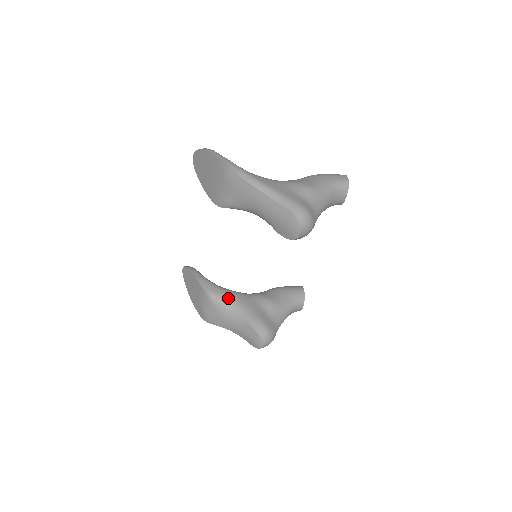
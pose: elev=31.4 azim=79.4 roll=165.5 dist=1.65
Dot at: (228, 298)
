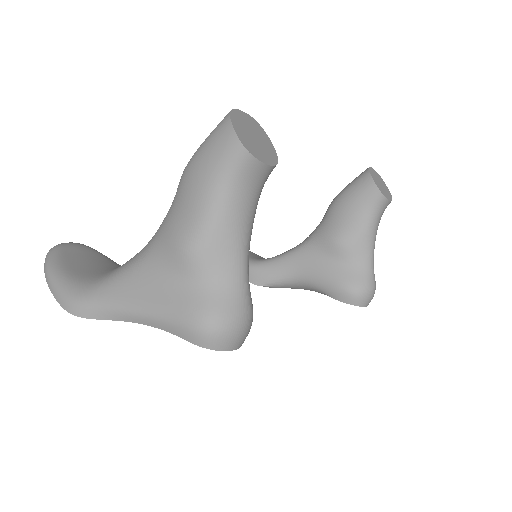
Dot at: (284, 275)
